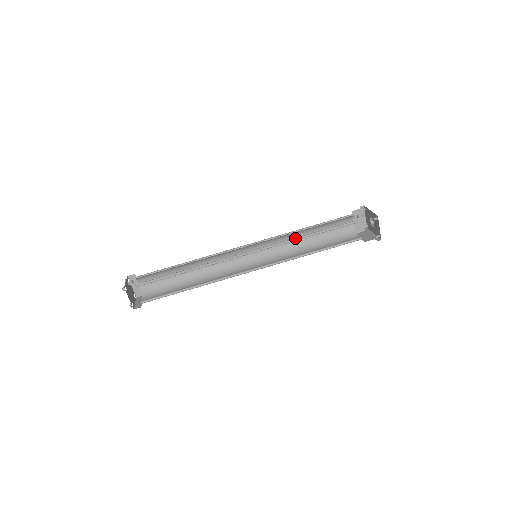
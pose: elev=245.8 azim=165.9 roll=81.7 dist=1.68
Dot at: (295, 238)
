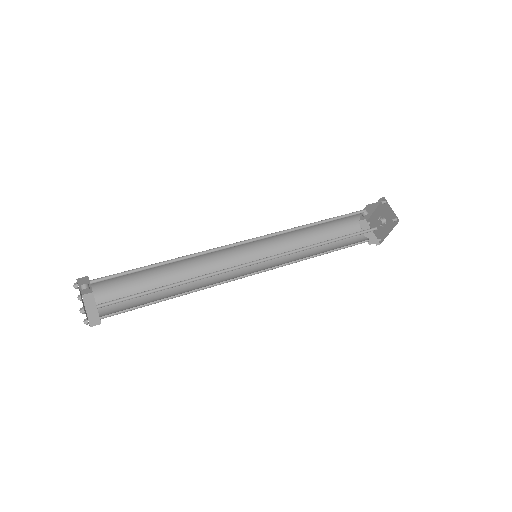
Dot at: (299, 228)
